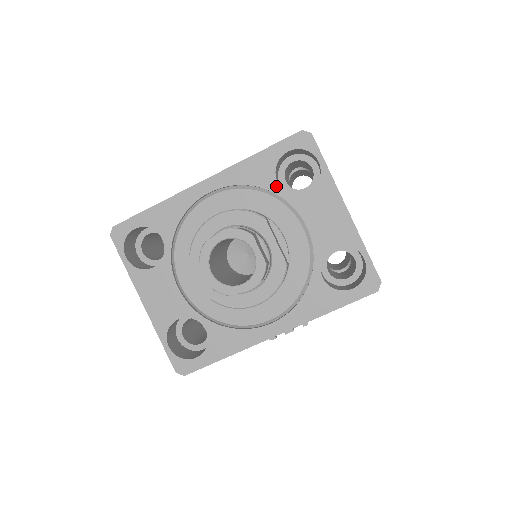
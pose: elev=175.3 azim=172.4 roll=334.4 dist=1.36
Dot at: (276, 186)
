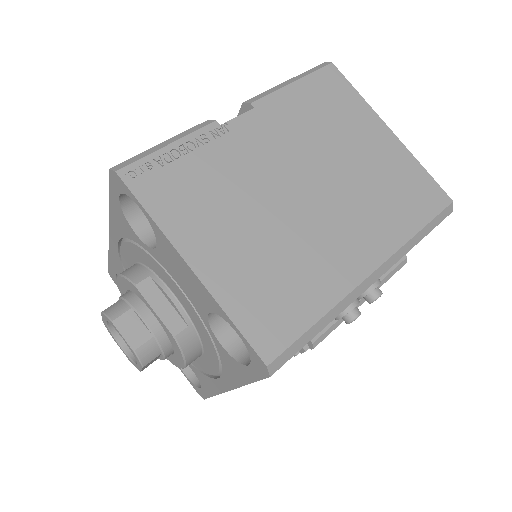
Dot at: (138, 239)
